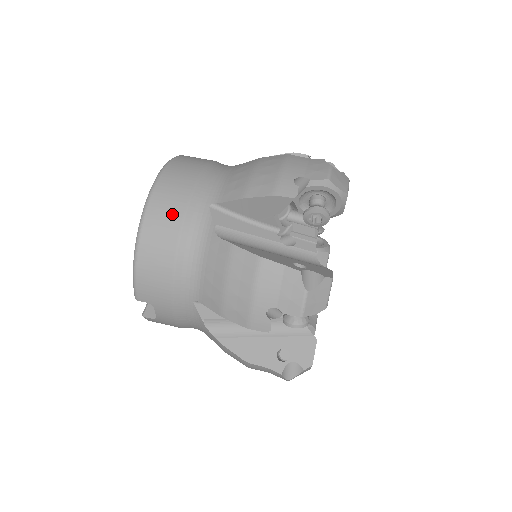
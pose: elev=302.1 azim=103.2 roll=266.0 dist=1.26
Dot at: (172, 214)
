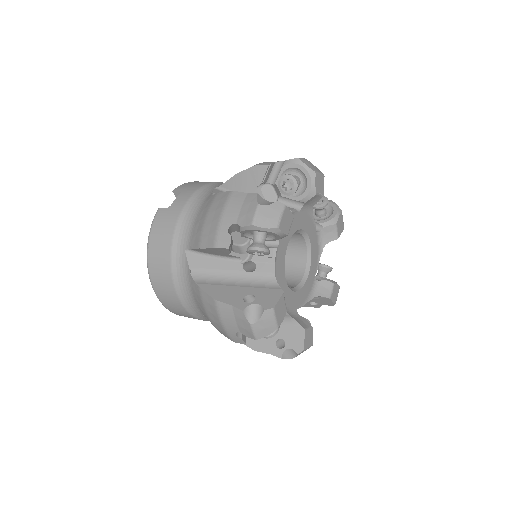
Dot at: occluded
